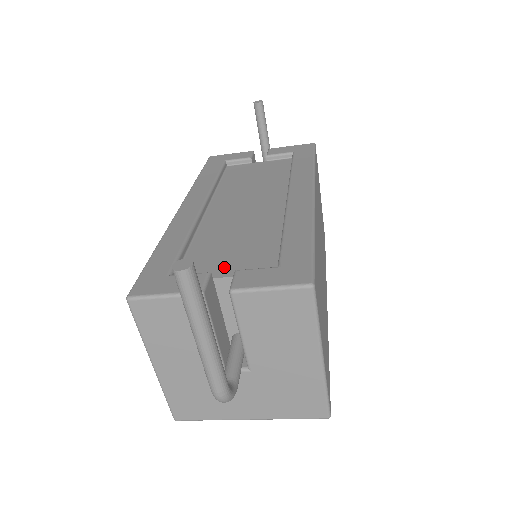
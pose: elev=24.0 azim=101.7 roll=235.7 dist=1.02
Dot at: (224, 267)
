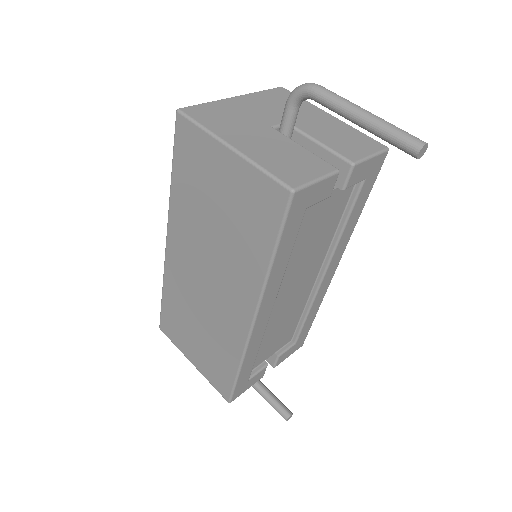
Dot at: (271, 351)
